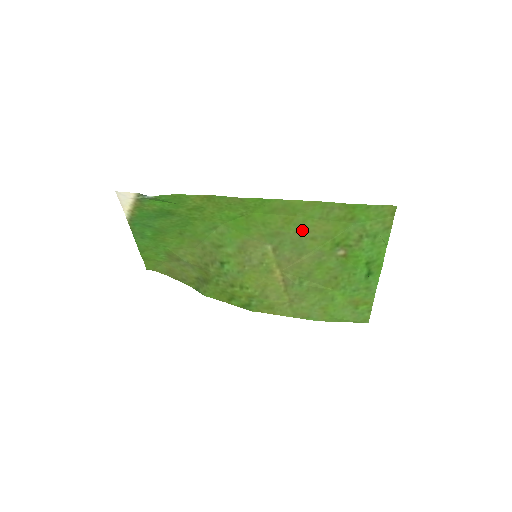
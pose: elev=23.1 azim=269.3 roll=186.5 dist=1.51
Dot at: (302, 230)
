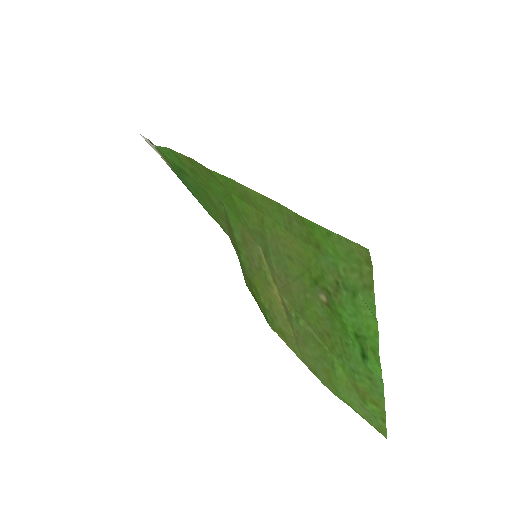
Dot at: (277, 239)
